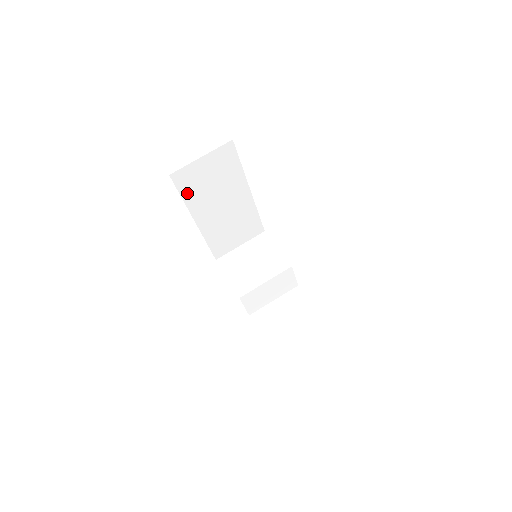
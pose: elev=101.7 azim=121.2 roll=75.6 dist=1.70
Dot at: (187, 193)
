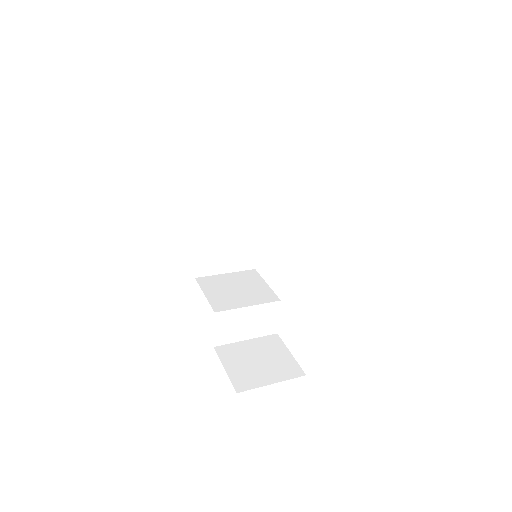
Dot at: (205, 172)
